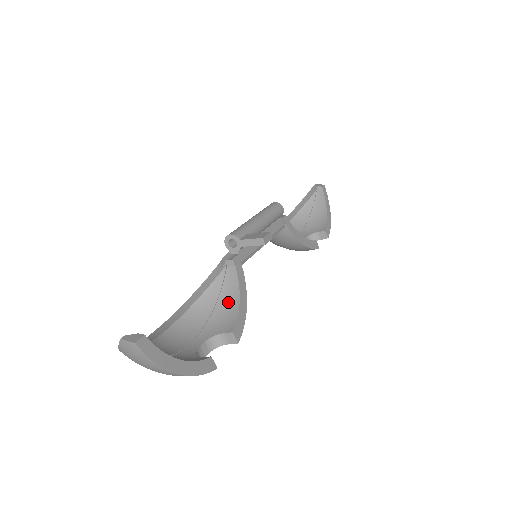
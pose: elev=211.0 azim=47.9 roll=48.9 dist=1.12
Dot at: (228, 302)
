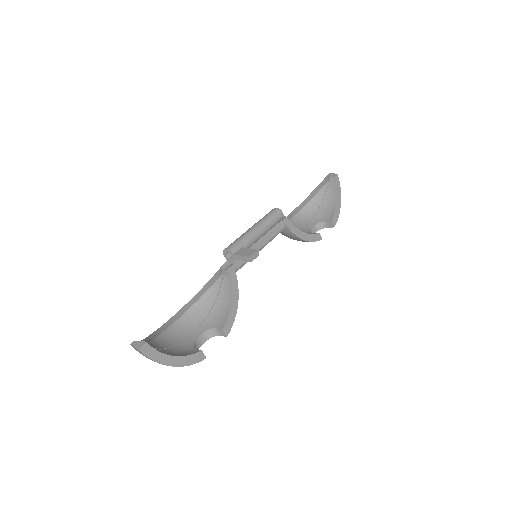
Dot at: (223, 302)
